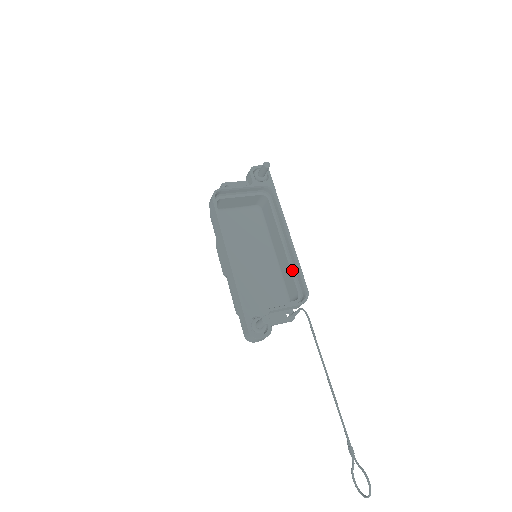
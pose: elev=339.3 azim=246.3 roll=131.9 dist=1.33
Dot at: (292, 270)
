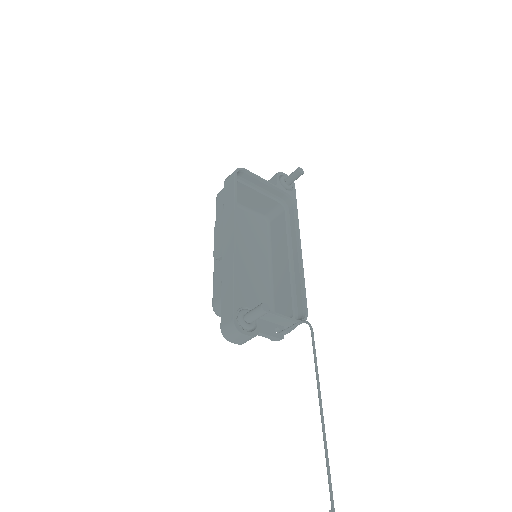
Dot at: (292, 287)
